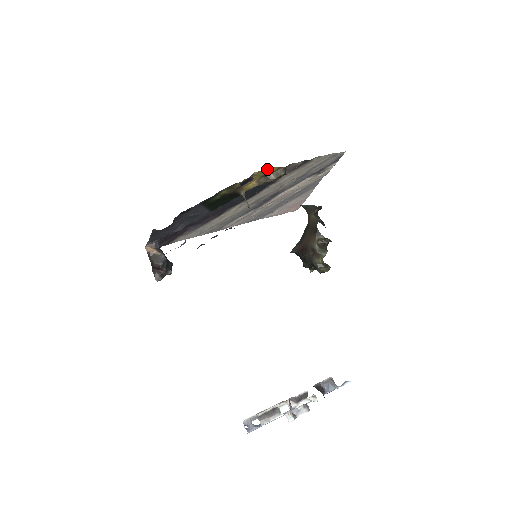
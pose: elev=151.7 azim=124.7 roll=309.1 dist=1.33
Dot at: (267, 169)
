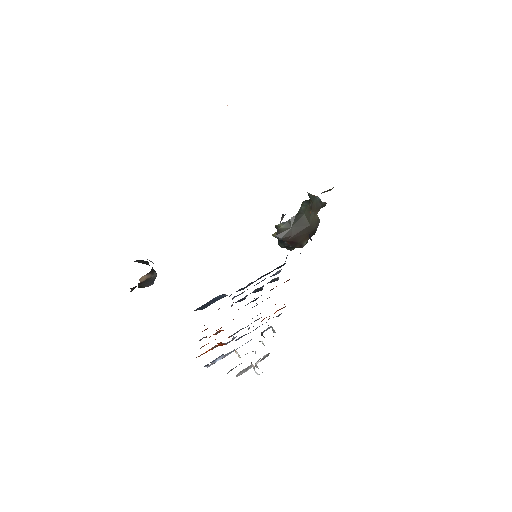
Dot at: occluded
